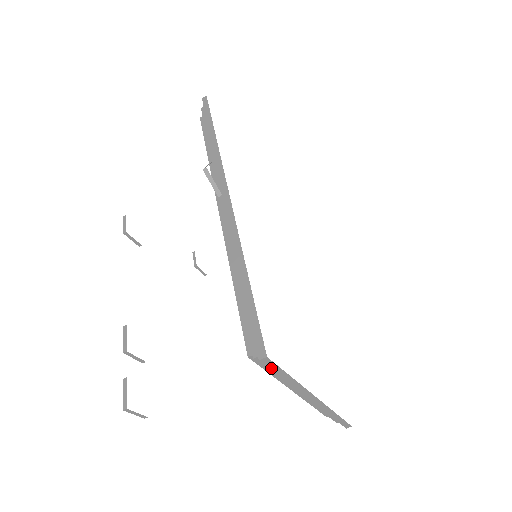
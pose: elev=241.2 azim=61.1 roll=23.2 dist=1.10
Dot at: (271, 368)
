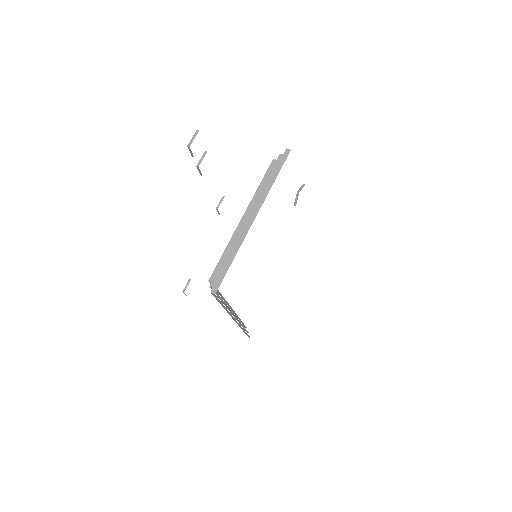
Dot at: (281, 160)
